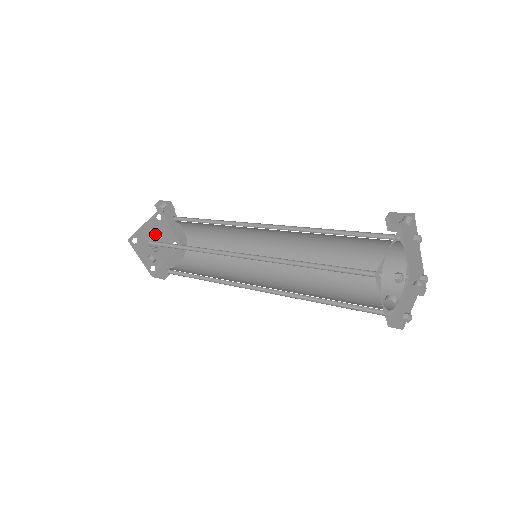
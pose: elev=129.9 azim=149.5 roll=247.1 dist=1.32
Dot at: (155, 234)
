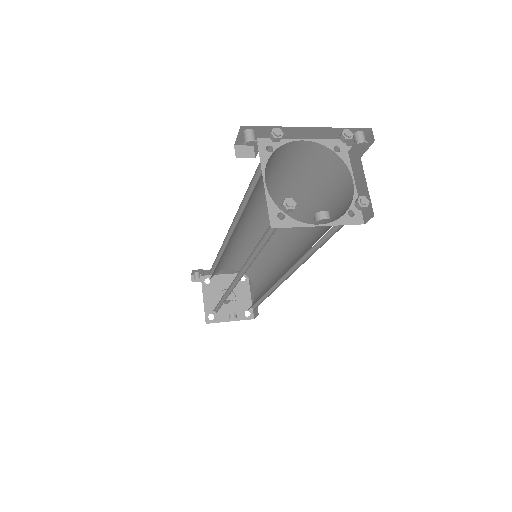
Dot at: (220, 293)
